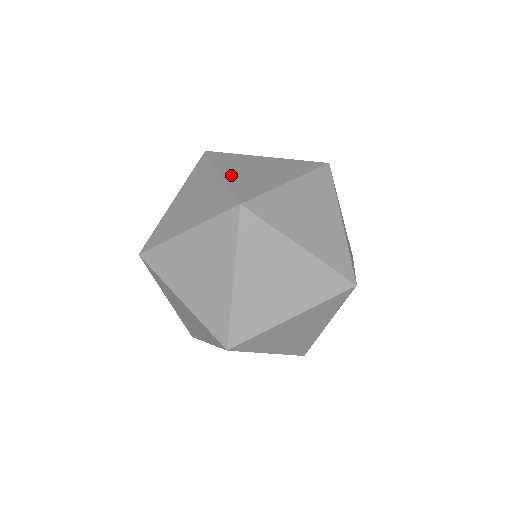
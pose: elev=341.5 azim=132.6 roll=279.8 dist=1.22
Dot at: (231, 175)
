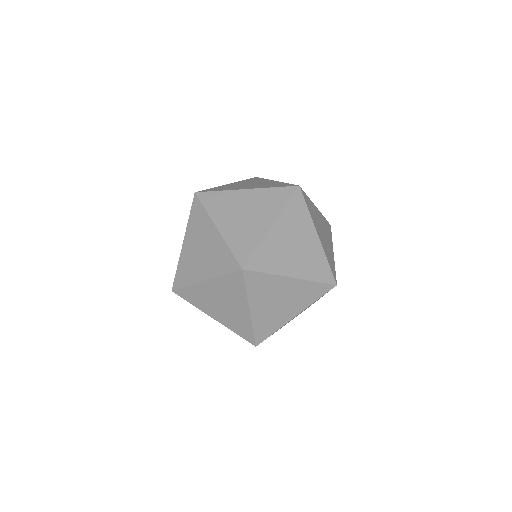
Dot at: occluded
